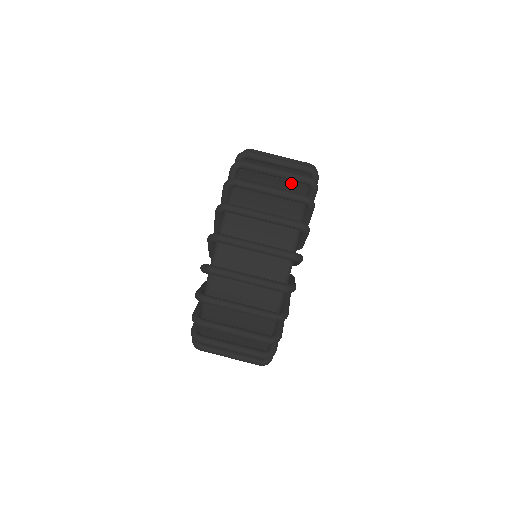
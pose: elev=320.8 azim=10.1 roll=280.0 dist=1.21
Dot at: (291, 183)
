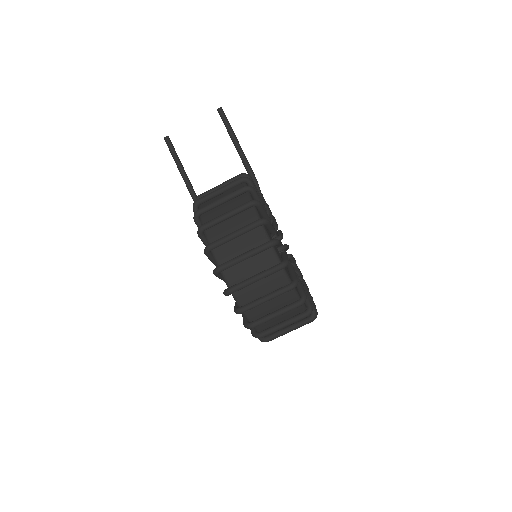
Dot at: (260, 255)
